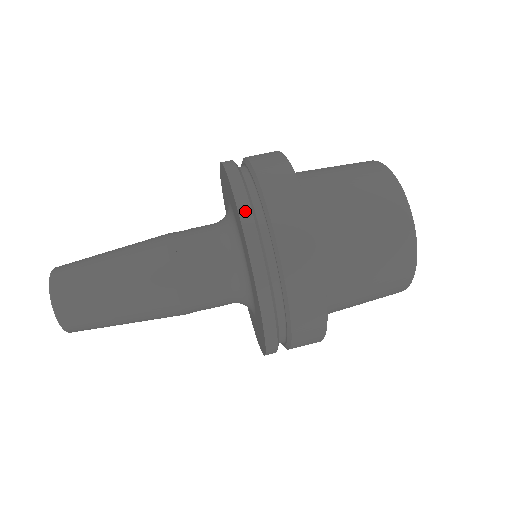
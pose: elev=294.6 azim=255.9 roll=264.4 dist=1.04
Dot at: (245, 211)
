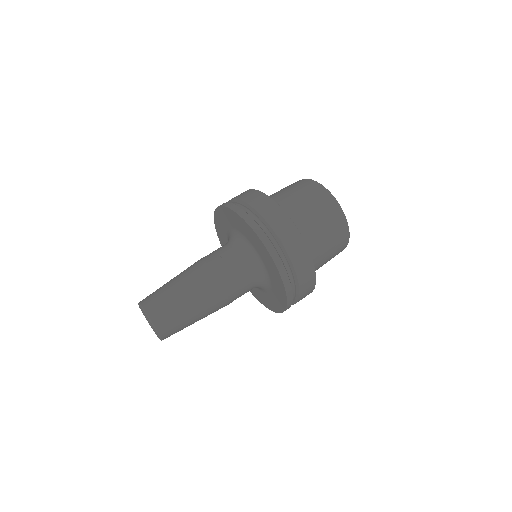
Dot at: (278, 262)
